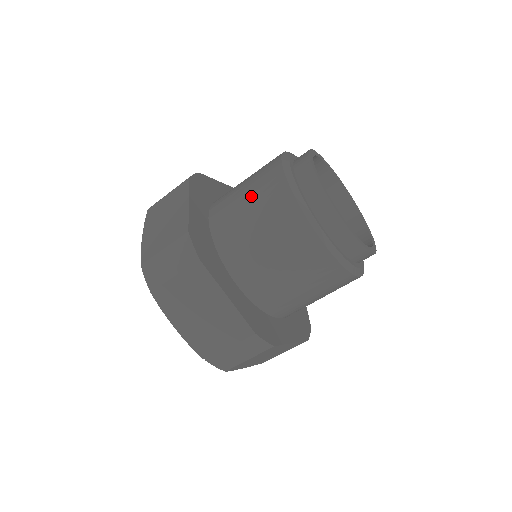
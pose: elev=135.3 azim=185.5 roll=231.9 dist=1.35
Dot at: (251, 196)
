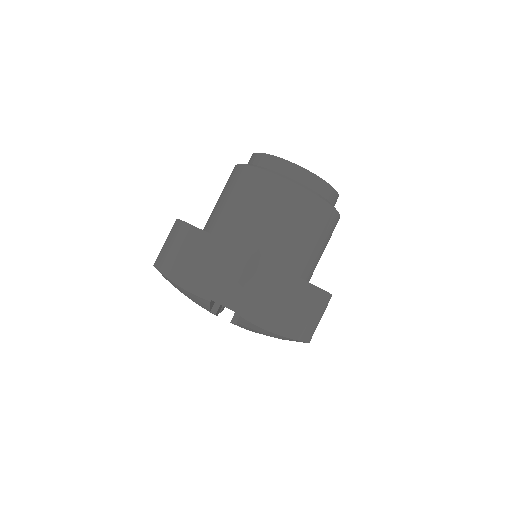
Dot at: occluded
